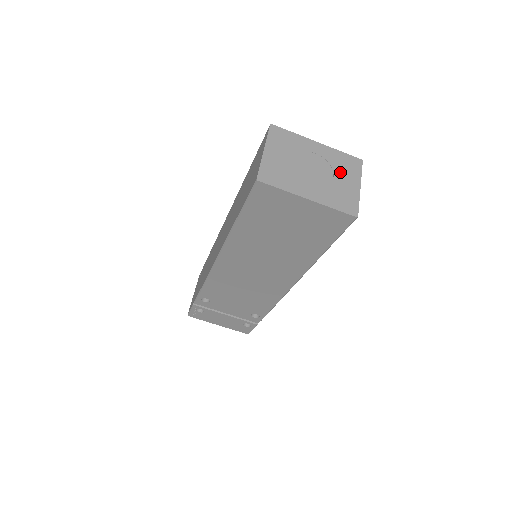
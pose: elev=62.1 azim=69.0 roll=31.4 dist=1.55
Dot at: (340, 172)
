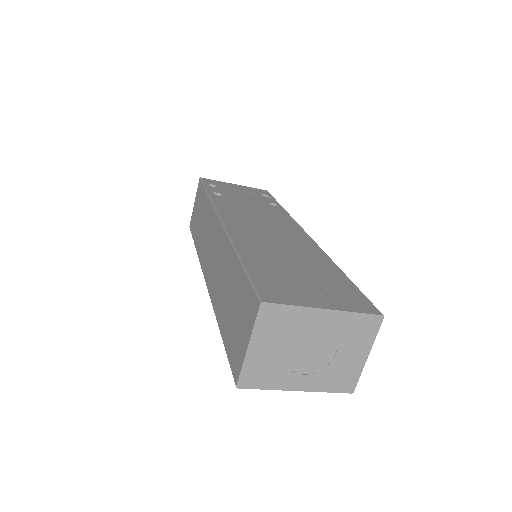
Dot at: (347, 344)
